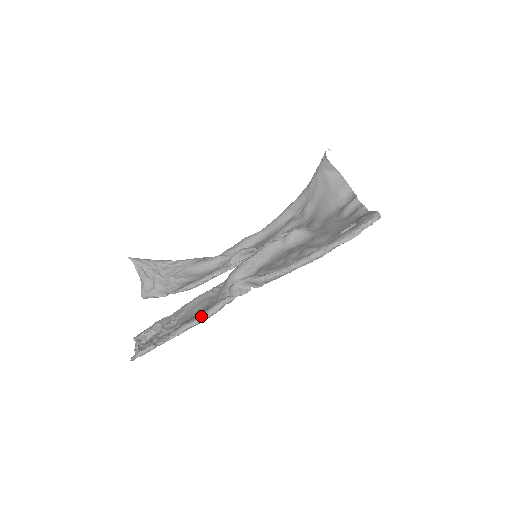
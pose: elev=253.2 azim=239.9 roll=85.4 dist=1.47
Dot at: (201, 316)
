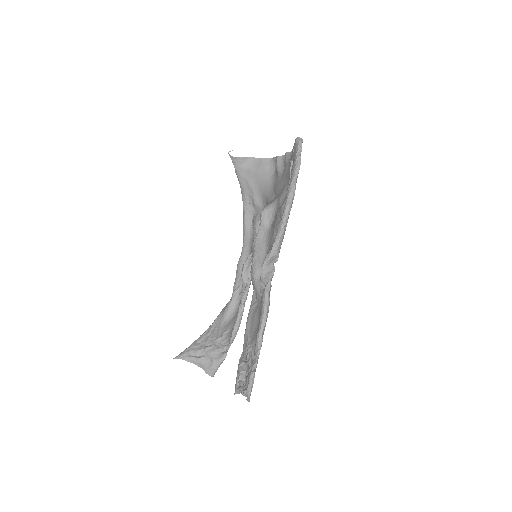
Dot at: (262, 316)
